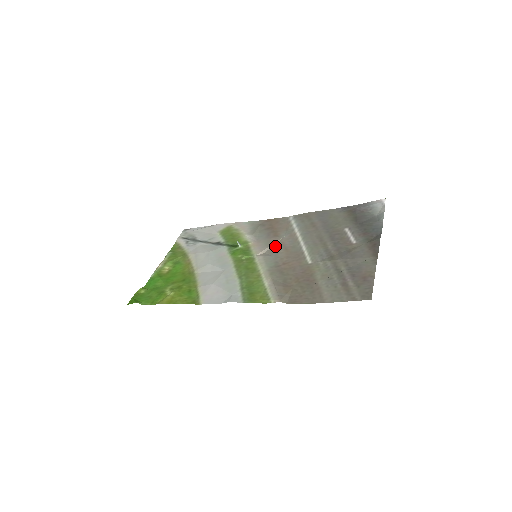
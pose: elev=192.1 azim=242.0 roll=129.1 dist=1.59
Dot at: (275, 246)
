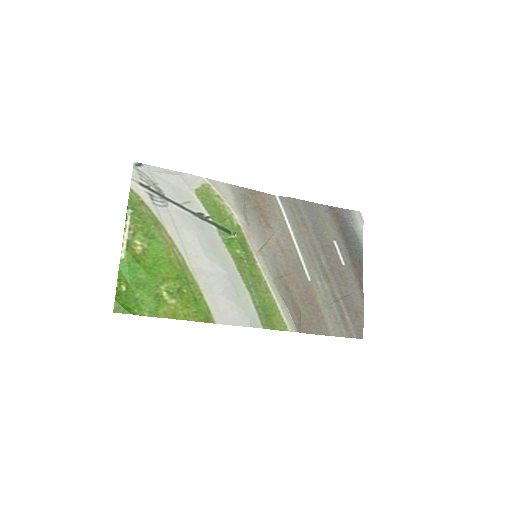
Dot at: (271, 243)
